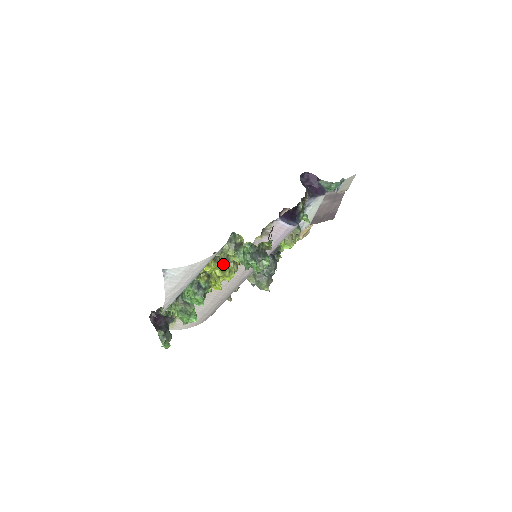
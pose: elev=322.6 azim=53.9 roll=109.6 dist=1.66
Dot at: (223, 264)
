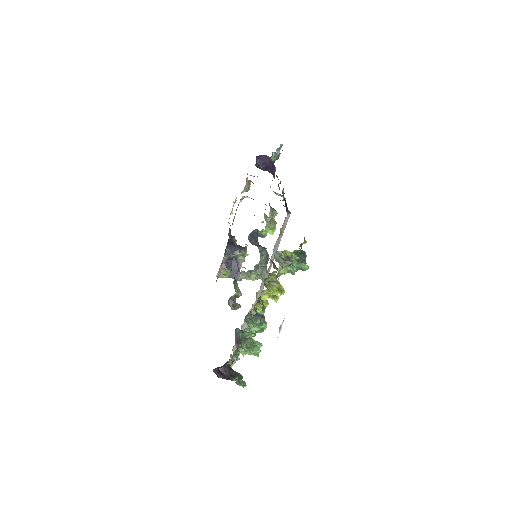
Dot at: (273, 284)
